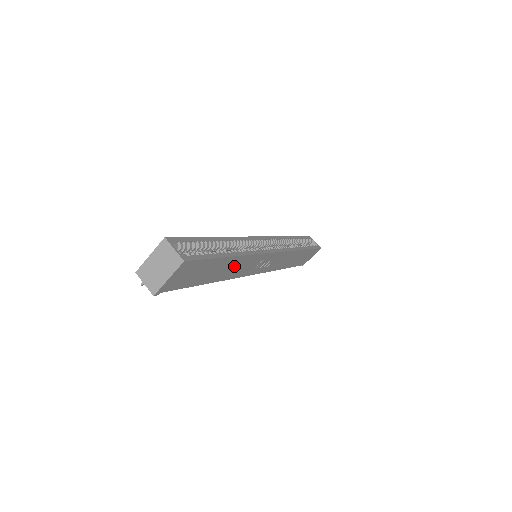
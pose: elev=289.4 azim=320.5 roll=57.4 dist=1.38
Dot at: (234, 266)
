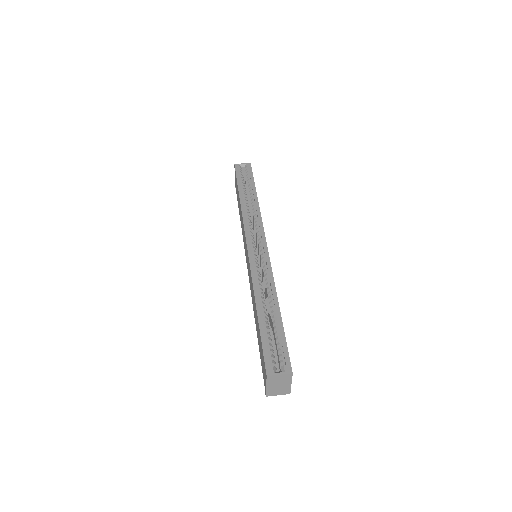
Dot at: occluded
